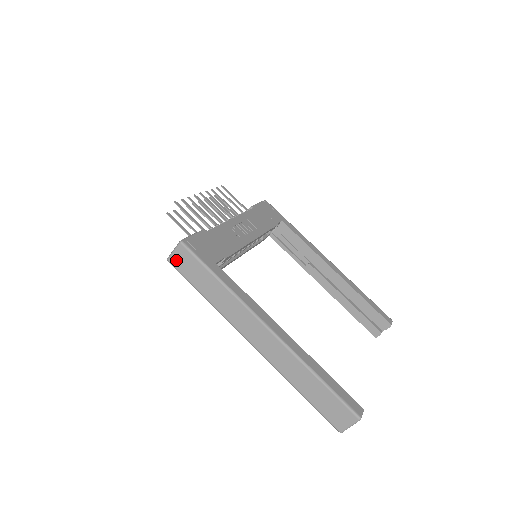
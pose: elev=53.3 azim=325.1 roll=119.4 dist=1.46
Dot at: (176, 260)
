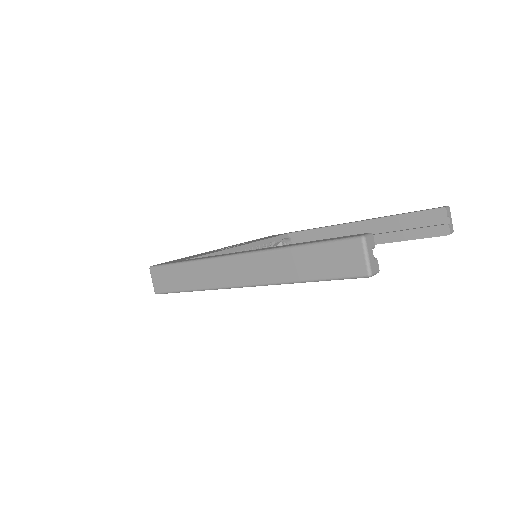
Dot at: (157, 285)
